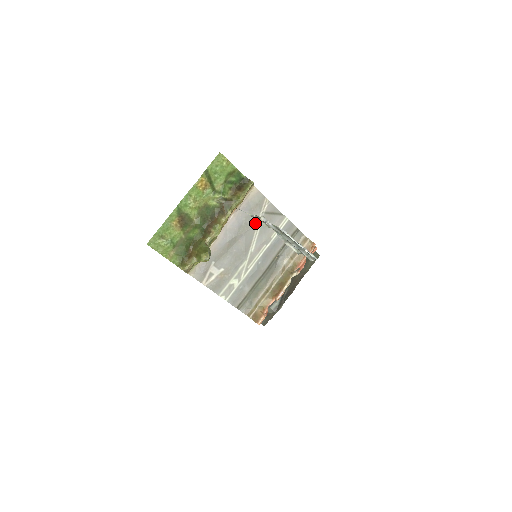
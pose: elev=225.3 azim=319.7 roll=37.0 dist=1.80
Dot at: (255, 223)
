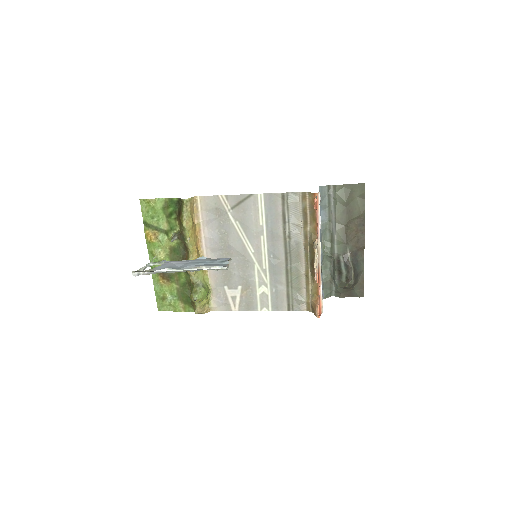
Dot at: (231, 226)
